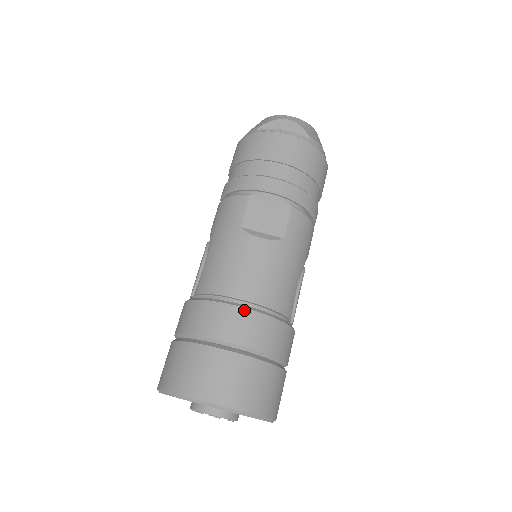
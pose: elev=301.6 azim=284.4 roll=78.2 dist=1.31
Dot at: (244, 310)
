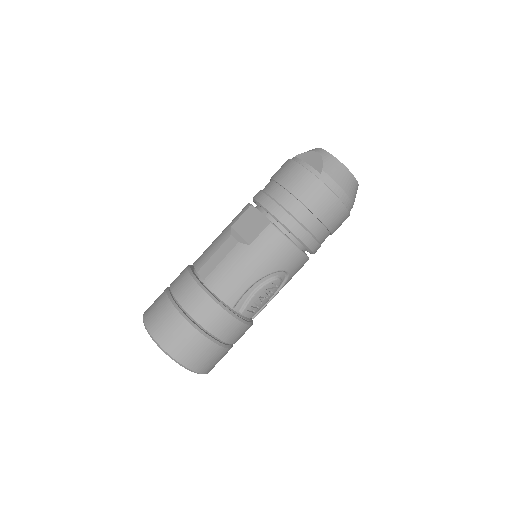
Dot at: (194, 282)
